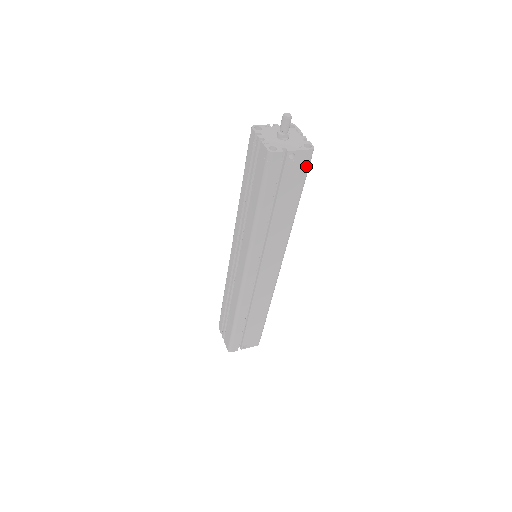
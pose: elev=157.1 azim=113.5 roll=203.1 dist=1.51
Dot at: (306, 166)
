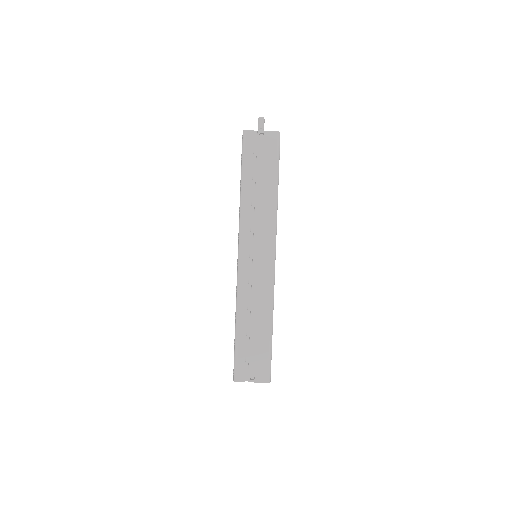
Dot at: (276, 146)
